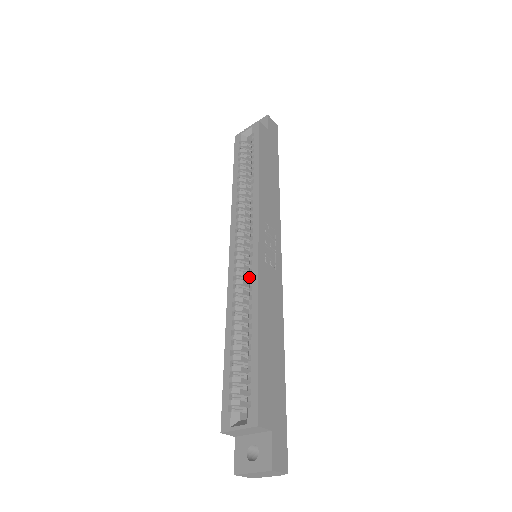
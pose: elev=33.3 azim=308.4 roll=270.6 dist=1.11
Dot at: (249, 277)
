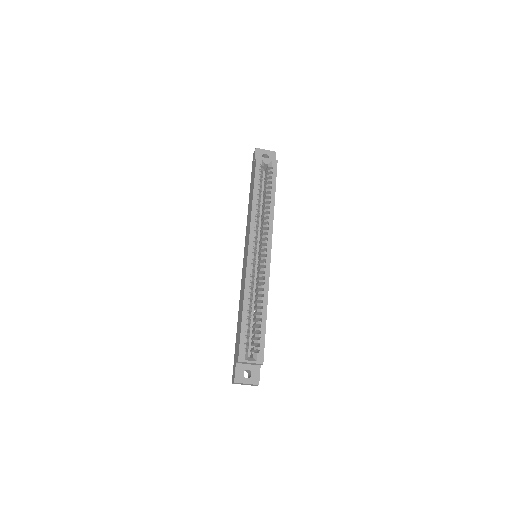
Dot at: (261, 275)
